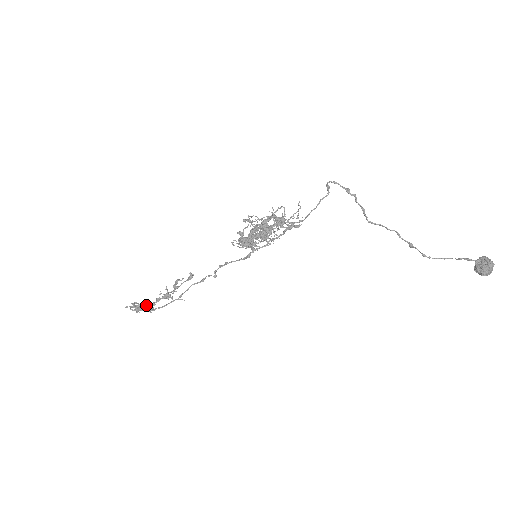
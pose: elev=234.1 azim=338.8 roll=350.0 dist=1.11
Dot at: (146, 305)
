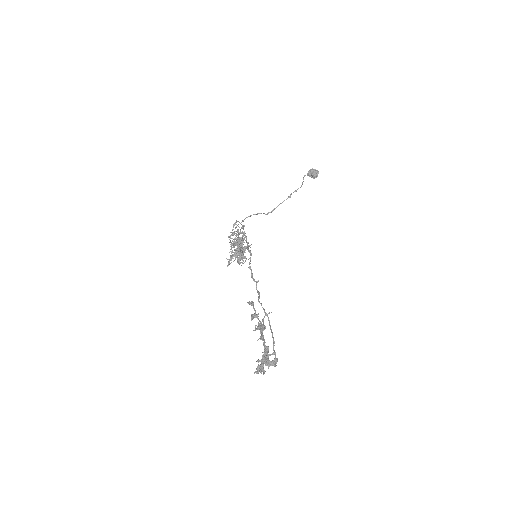
Dot at: (264, 356)
